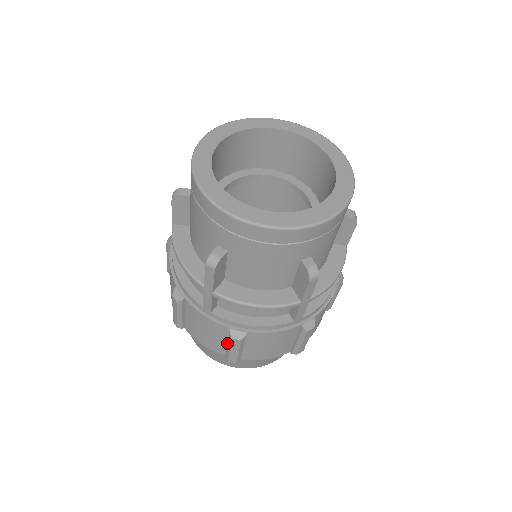
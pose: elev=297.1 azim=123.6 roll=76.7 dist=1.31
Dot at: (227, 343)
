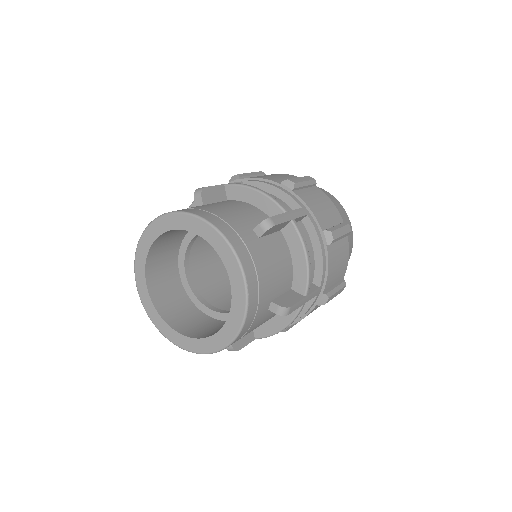
Dot at: occluded
